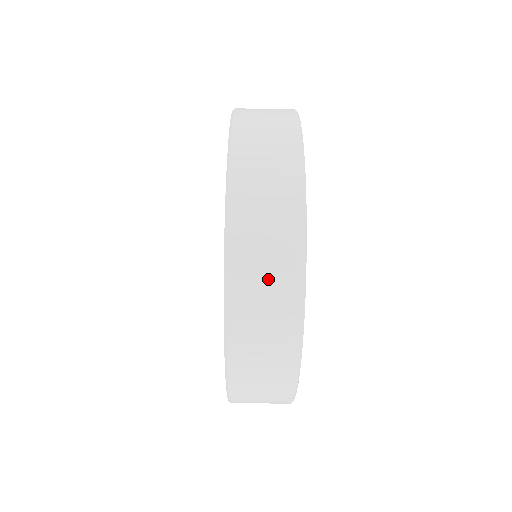
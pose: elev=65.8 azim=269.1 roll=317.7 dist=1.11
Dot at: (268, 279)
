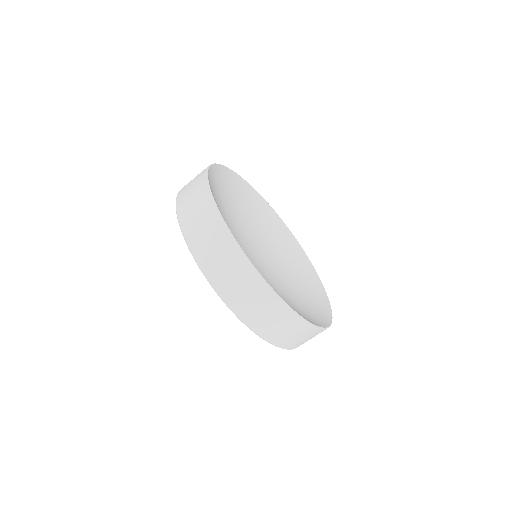
Dot at: (193, 195)
